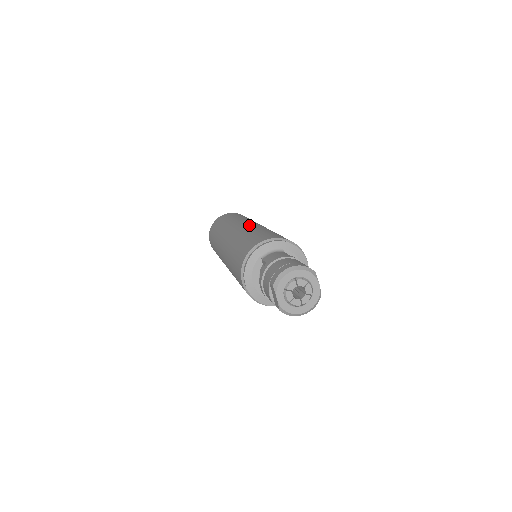
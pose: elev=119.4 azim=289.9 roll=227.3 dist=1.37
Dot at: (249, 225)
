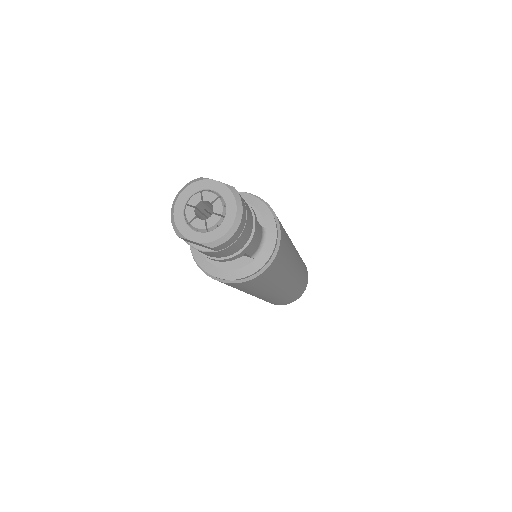
Dot at: occluded
